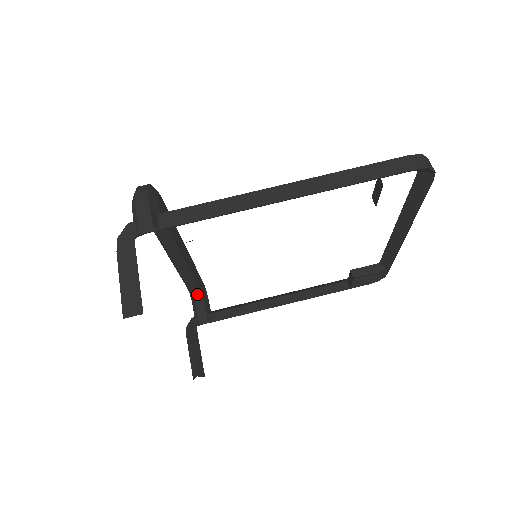
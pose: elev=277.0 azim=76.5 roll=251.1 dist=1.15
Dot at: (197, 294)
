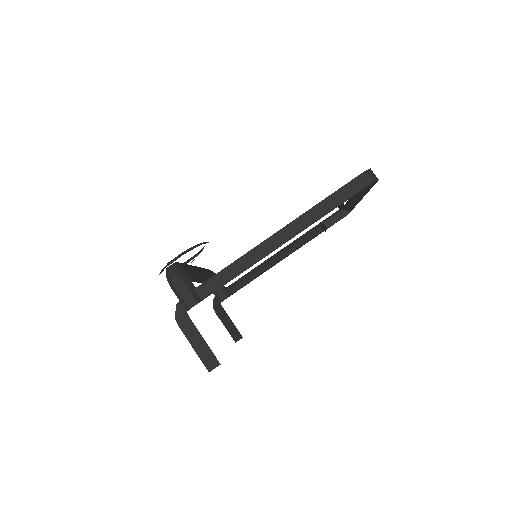
Dot at: occluded
